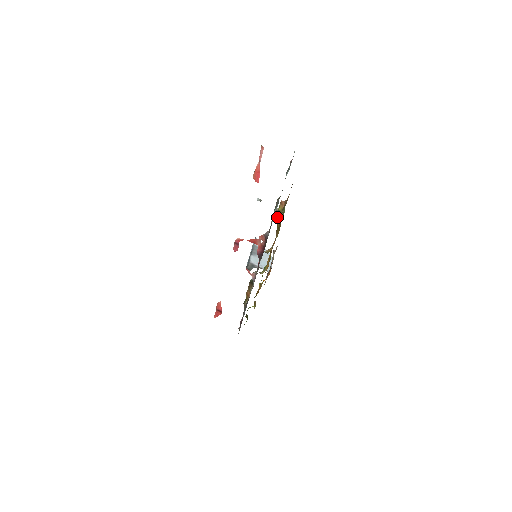
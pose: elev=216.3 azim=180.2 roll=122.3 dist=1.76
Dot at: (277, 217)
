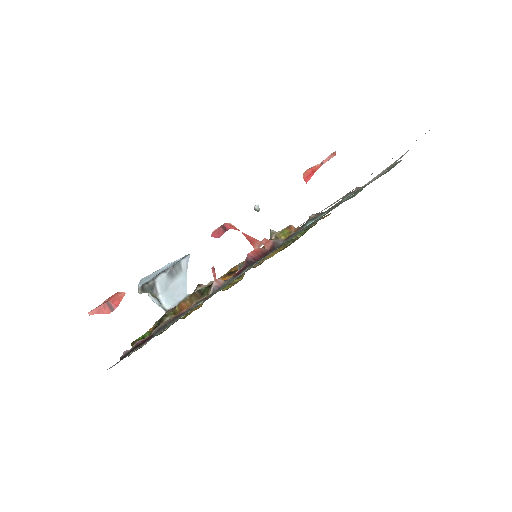
Dot at: (274, 239)
